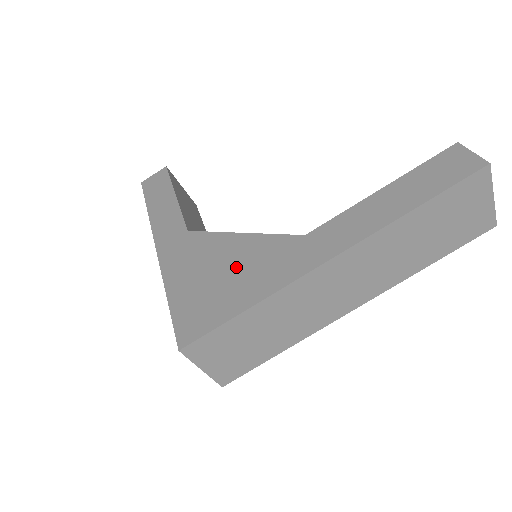
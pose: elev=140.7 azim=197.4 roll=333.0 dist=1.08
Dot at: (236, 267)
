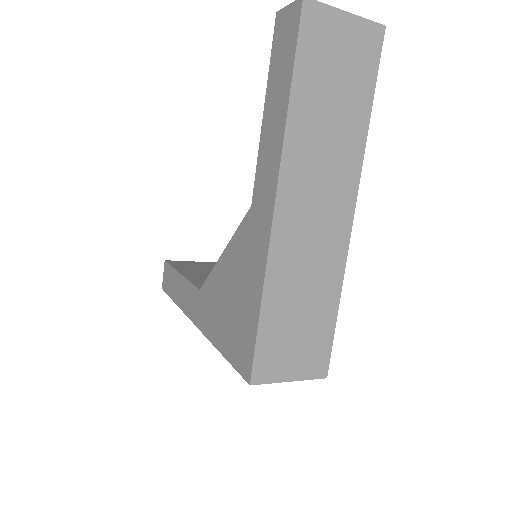
Dot at: (236, 281)
